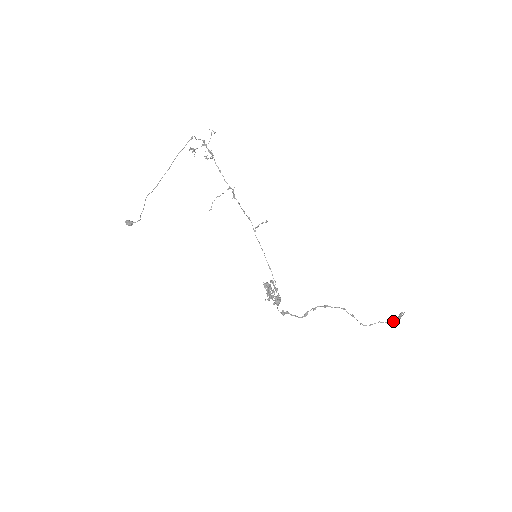
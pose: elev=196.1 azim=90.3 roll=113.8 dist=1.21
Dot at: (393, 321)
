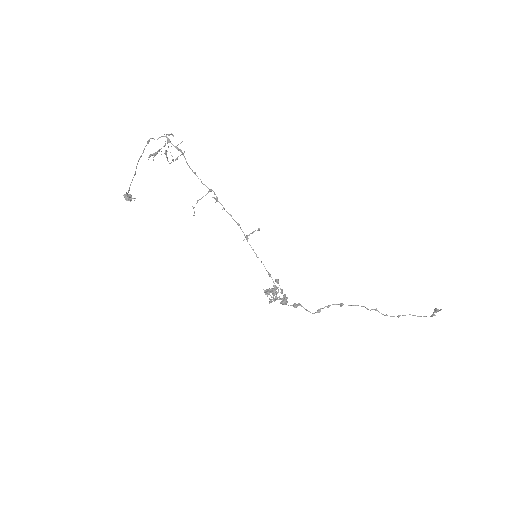
Dot at: occluded
